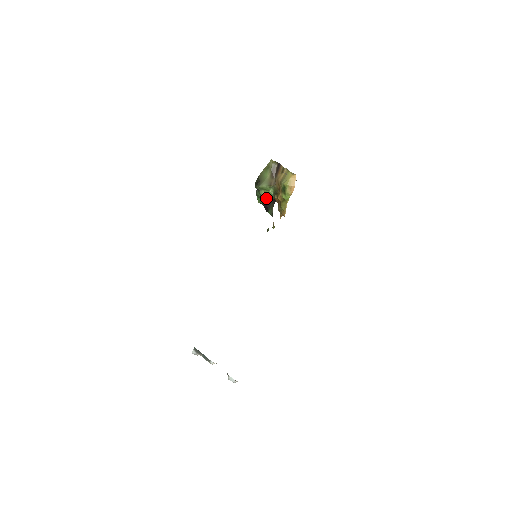
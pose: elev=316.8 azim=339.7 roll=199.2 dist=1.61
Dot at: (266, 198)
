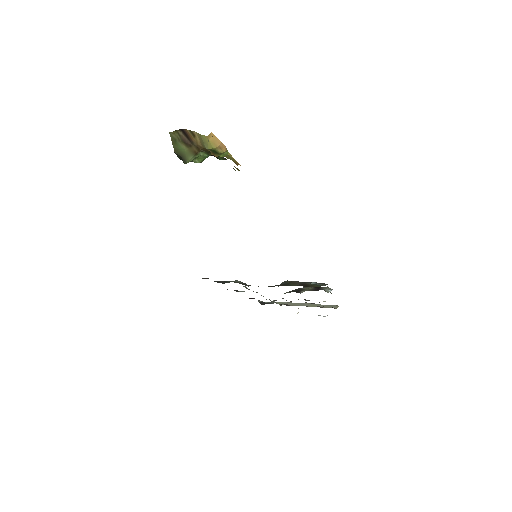
Dot at: (204, 159)
